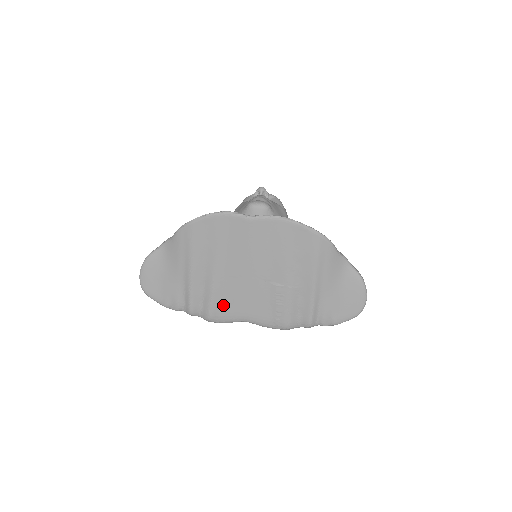
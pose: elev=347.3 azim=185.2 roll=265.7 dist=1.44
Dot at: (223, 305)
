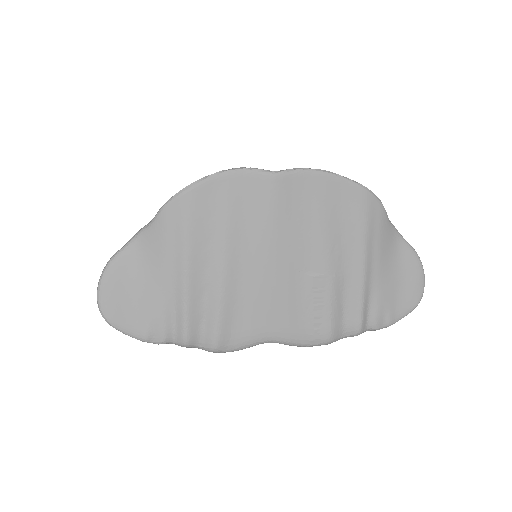
Dot at: (236, 320)
